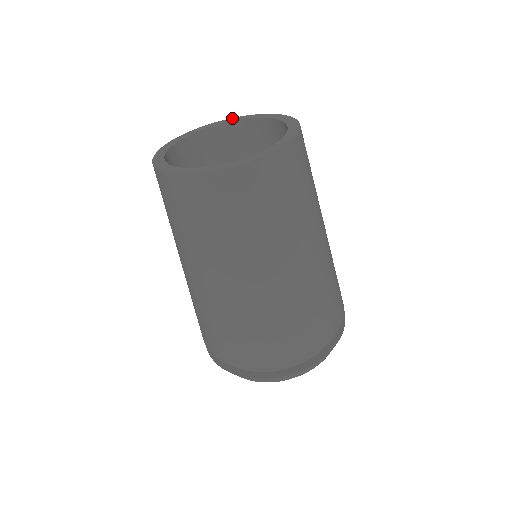
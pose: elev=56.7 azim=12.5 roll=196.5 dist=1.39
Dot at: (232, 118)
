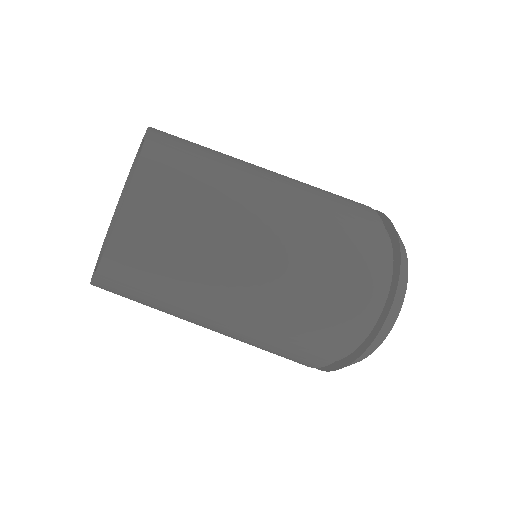
Dot at: occluded
